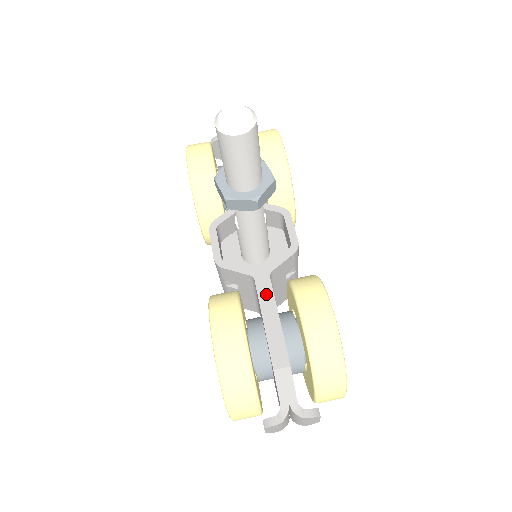
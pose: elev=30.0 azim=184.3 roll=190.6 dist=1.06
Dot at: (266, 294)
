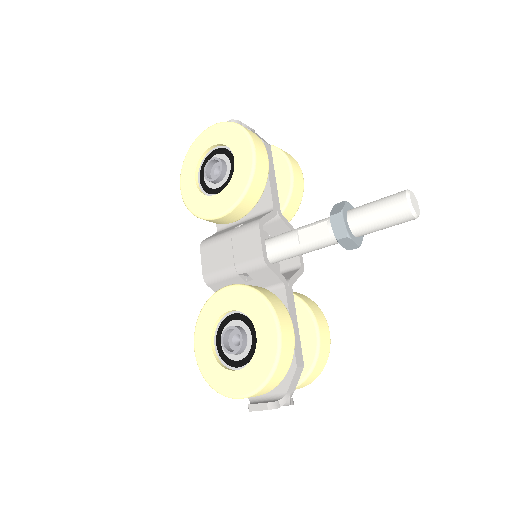
Dot at: (291, 302)
